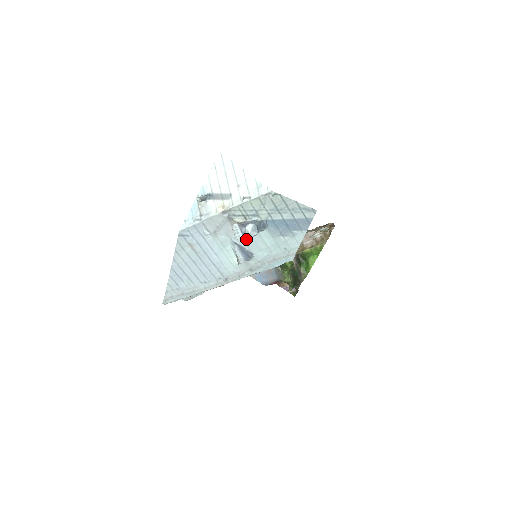
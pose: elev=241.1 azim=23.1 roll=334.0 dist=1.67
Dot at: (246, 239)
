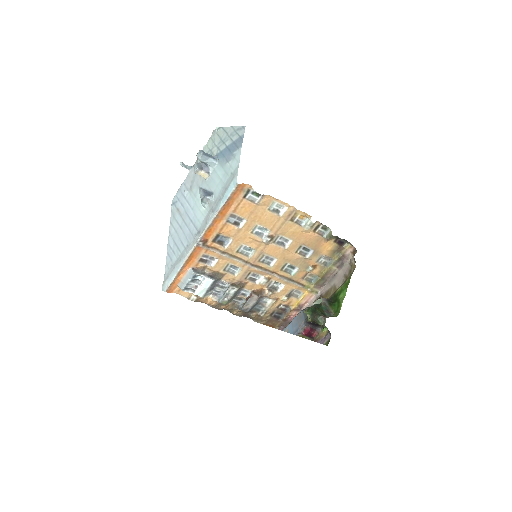
Dot at: (208, 181)
